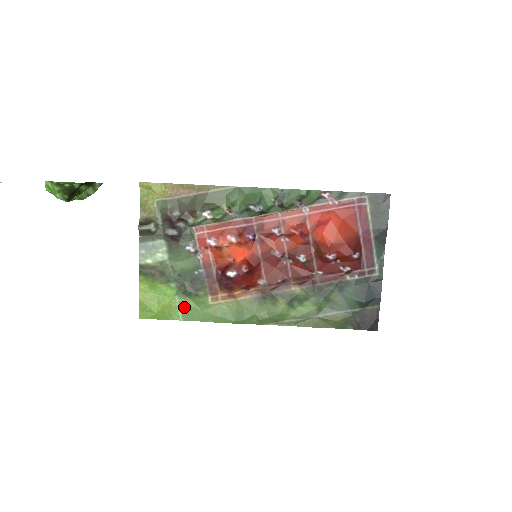
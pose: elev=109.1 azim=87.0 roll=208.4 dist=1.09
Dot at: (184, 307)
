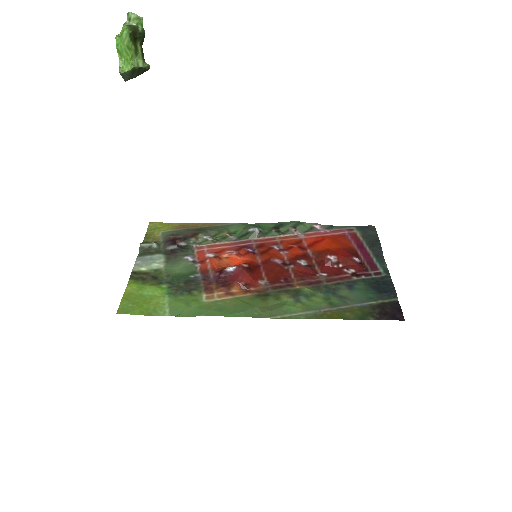
Dot at: (173, 304)
